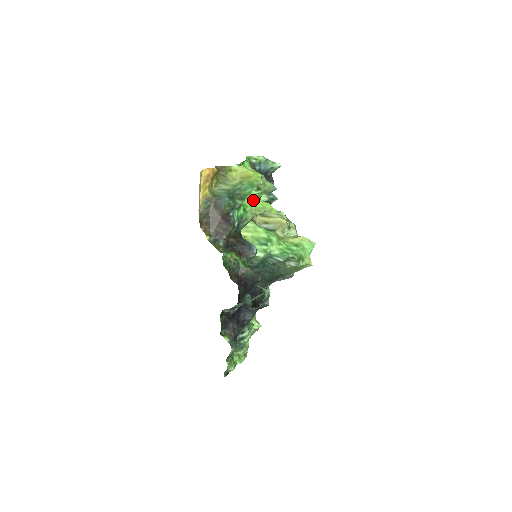
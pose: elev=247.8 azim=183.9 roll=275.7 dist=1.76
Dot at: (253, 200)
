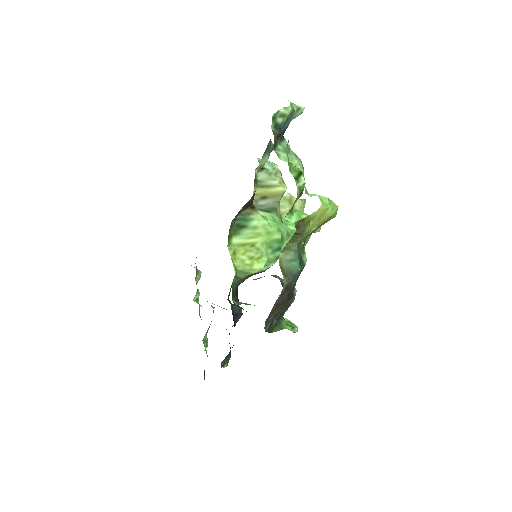
Dot at: occluded
